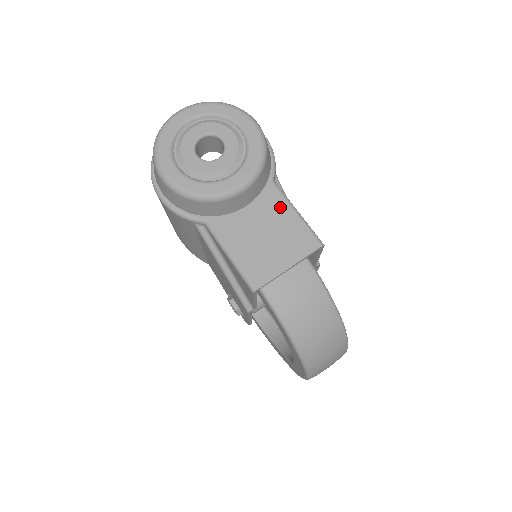
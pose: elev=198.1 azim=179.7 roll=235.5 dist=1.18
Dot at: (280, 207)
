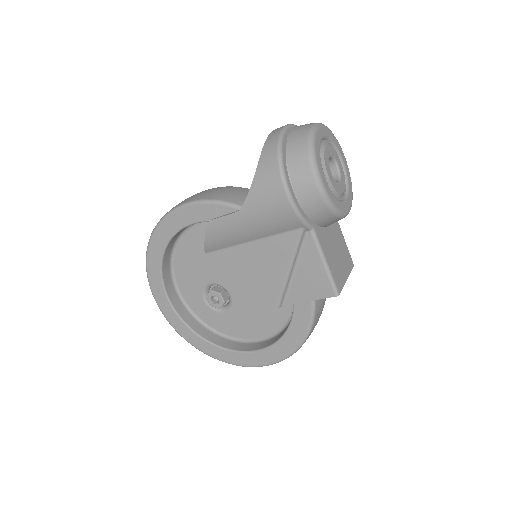
Dot at: (338, 229)
